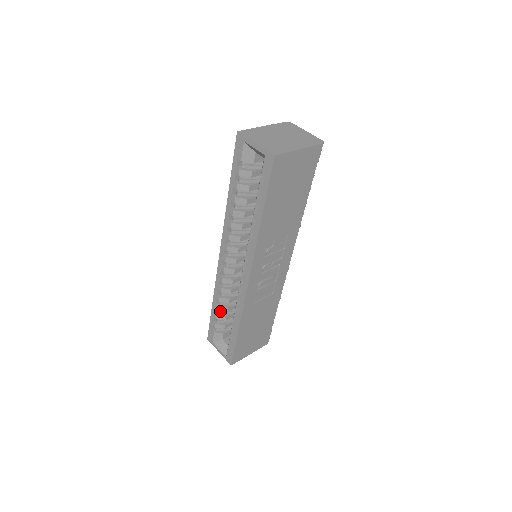
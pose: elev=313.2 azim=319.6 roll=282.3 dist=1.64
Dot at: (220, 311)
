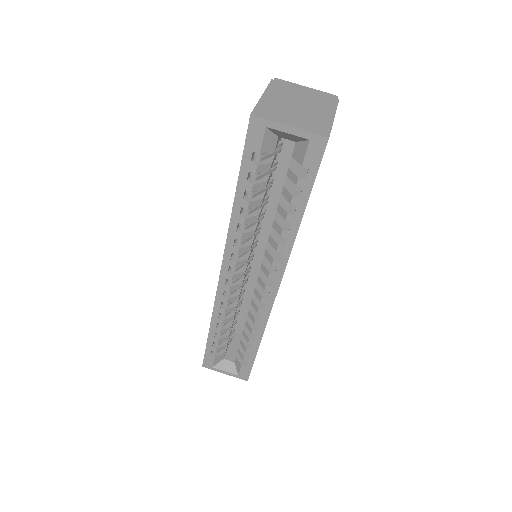
Dot at: (221, 333)
